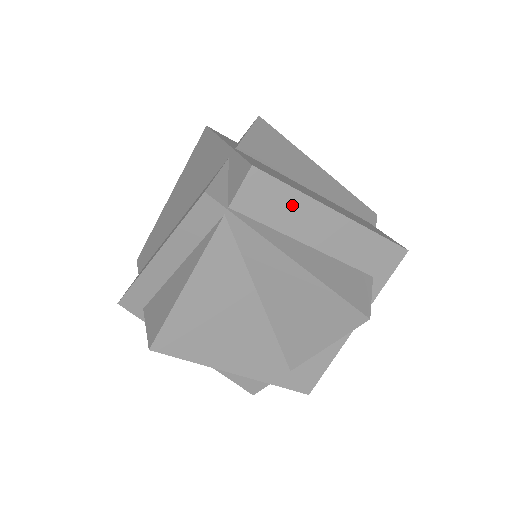
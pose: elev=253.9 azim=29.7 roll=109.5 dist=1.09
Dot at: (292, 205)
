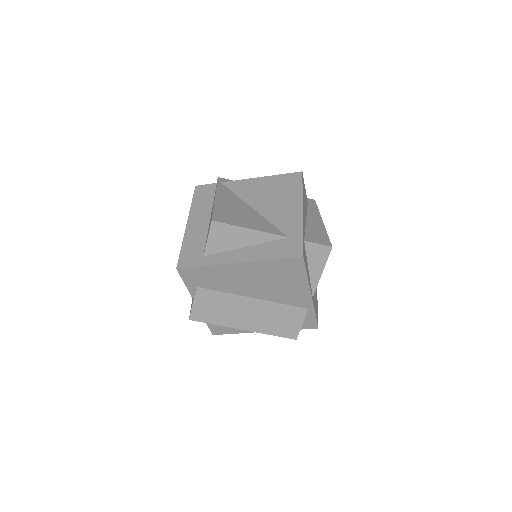
Dot at: occluded
